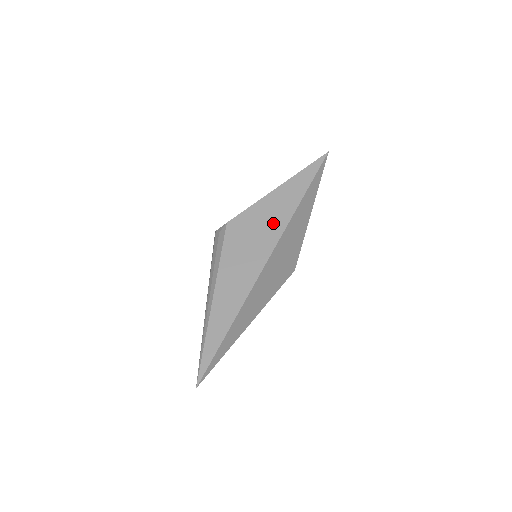
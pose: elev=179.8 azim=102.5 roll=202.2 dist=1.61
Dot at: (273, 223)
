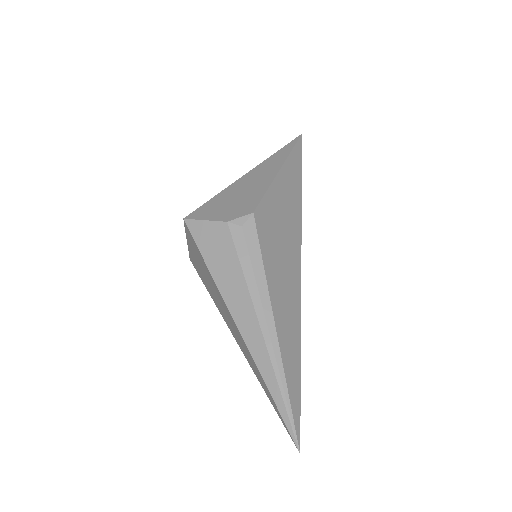
Dot at: (291, 216)
